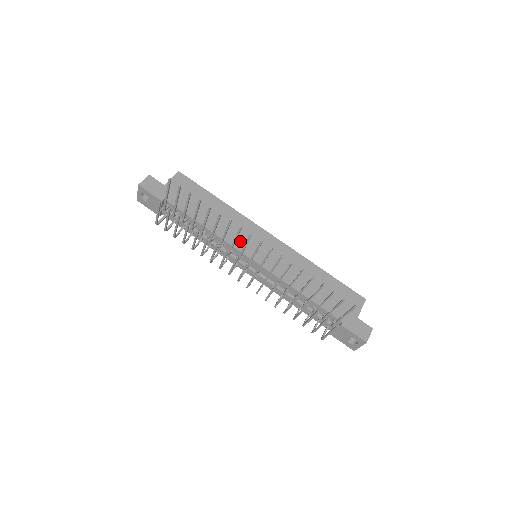
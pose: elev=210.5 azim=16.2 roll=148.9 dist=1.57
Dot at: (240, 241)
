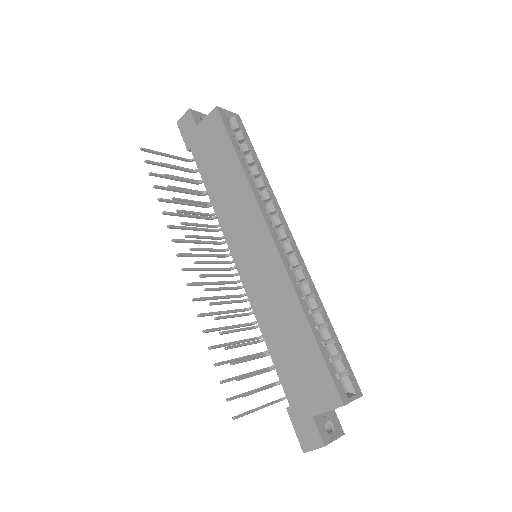
Dot at: (234, 233)
